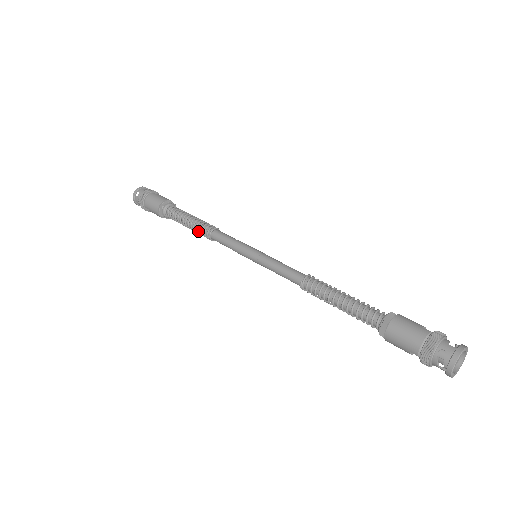
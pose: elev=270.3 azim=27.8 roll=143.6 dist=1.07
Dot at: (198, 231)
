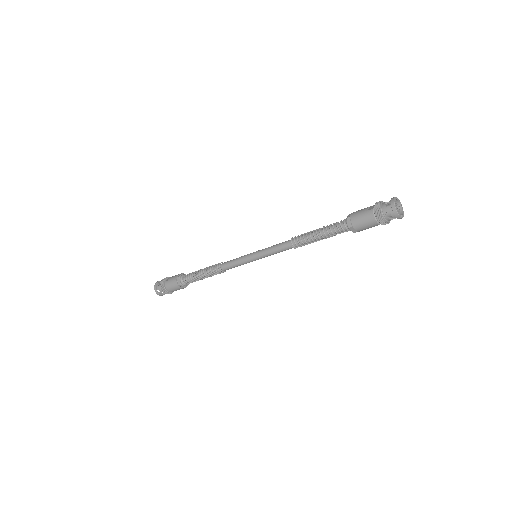
Dot at: (213, 275)
